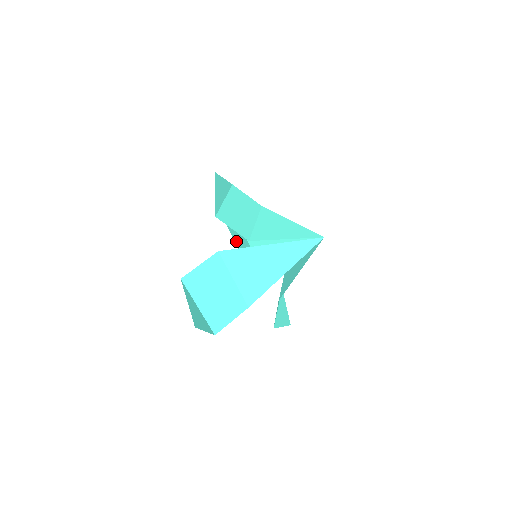
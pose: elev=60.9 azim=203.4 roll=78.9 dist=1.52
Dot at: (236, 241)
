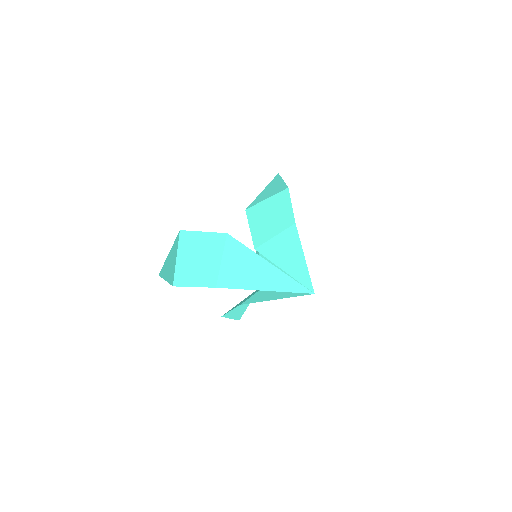
Dot at: occluded
